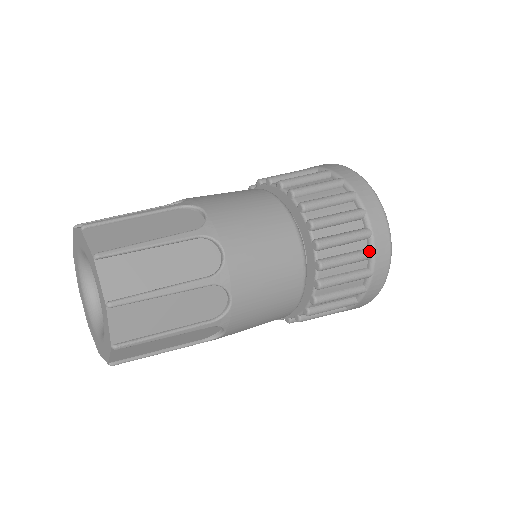
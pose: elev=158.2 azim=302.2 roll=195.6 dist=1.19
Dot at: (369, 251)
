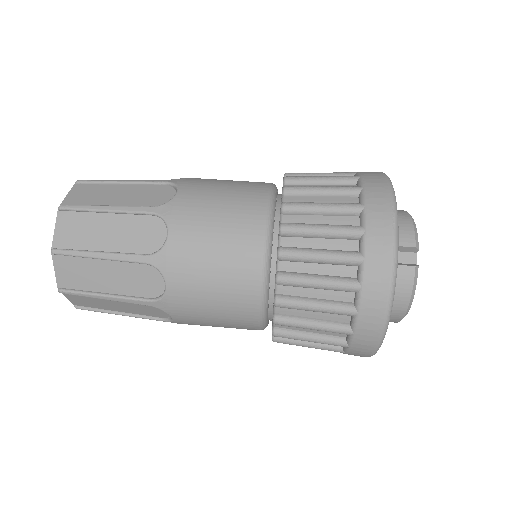
Dot at: occluded
